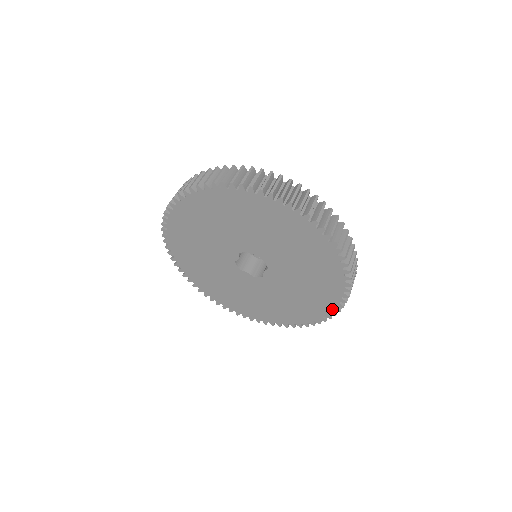
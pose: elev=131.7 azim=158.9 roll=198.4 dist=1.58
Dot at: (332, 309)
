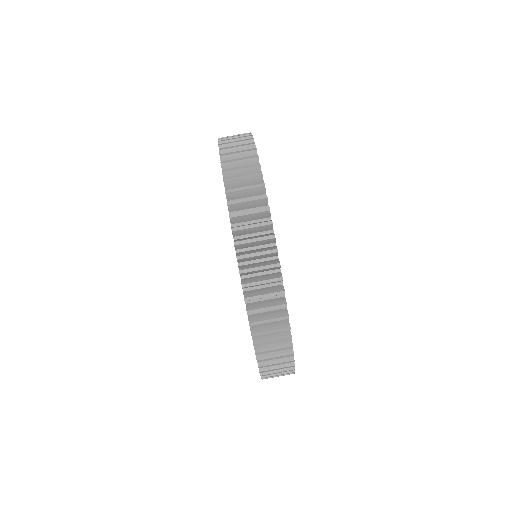
Dot at: occluded
